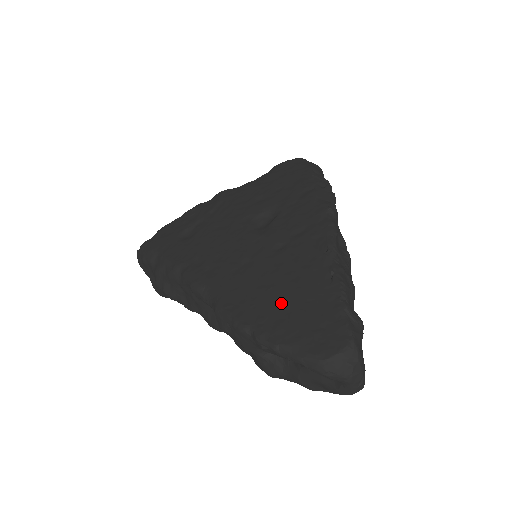
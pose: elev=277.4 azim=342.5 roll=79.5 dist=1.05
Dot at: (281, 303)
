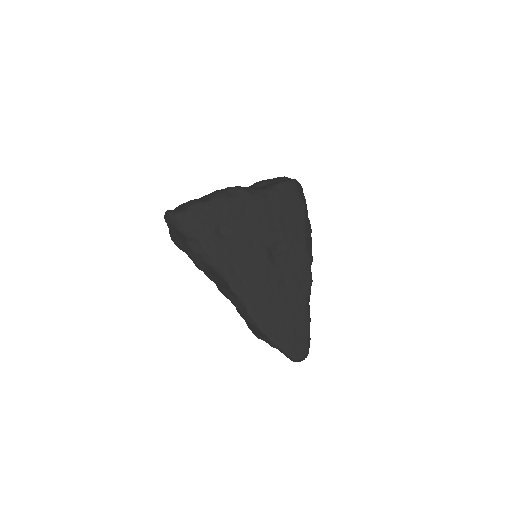
Dot at: (284, 325)
